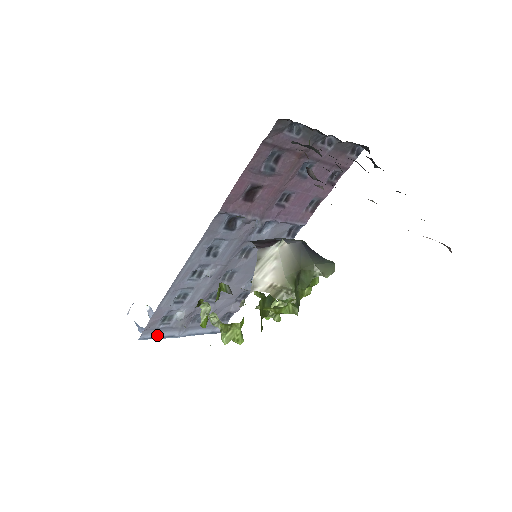
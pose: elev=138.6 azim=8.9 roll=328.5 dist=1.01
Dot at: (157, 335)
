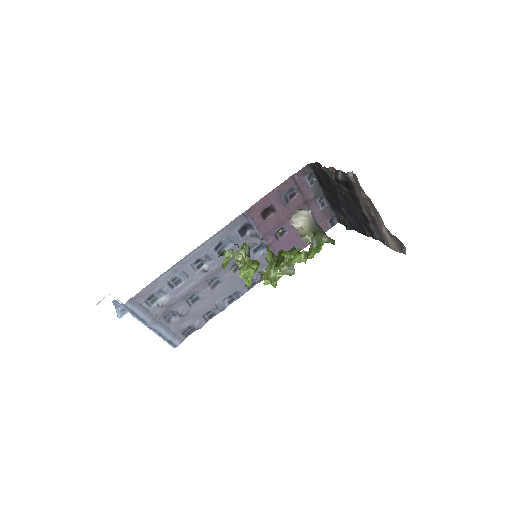
Dot at: (136, 311)
